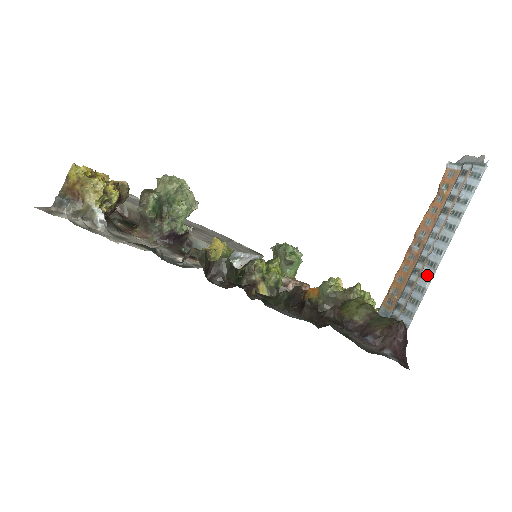
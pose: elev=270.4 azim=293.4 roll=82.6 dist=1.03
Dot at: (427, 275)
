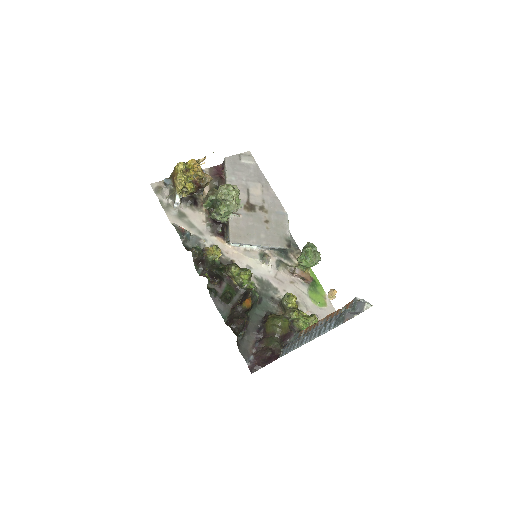
Dot at: (298, 344)
